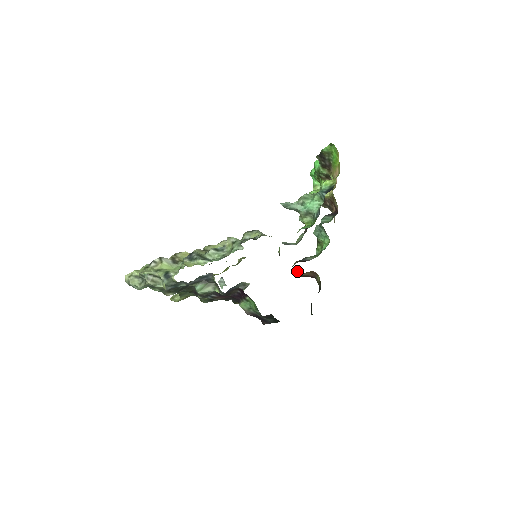
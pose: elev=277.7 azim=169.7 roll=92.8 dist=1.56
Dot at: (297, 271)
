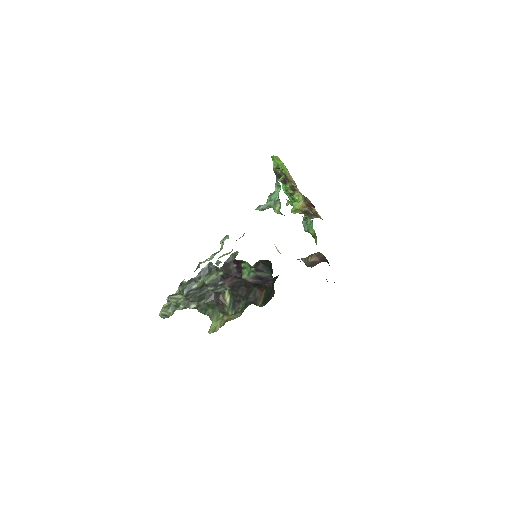
Dot at: (303, 261)
